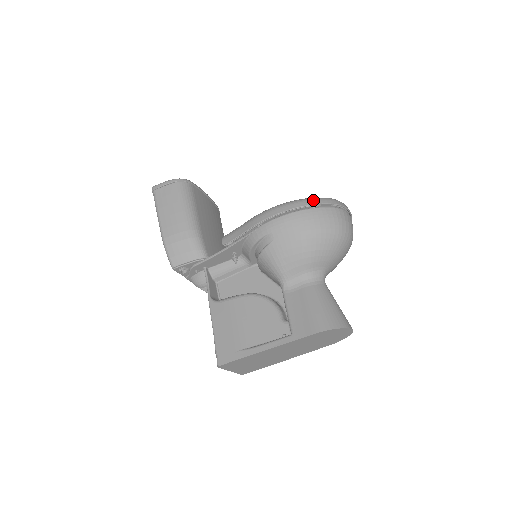
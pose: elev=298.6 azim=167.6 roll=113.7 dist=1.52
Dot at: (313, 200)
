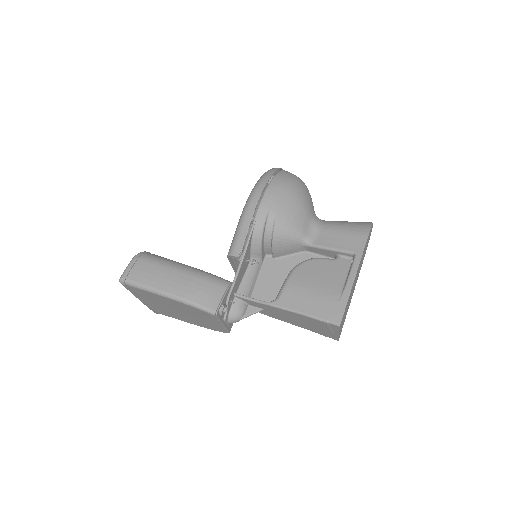
Dot at: (268, 172)
